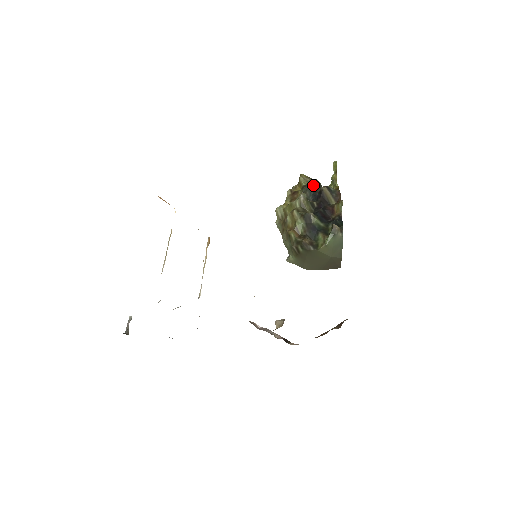
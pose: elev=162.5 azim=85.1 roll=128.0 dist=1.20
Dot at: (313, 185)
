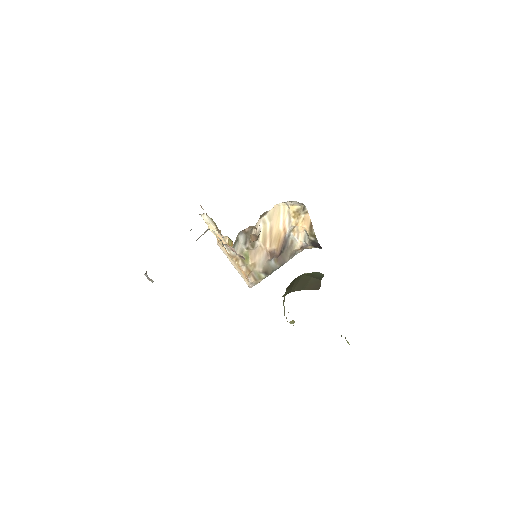
Dot at: occluded
